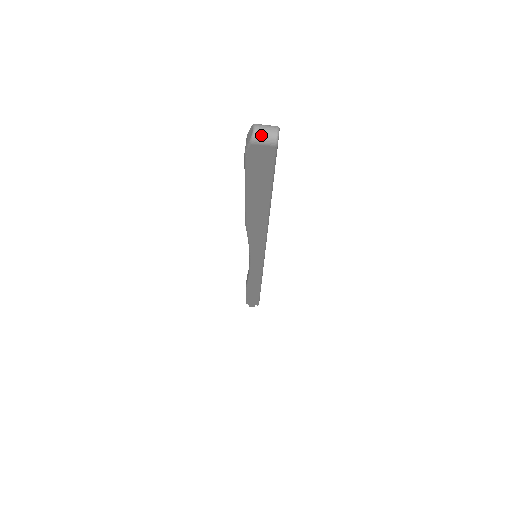
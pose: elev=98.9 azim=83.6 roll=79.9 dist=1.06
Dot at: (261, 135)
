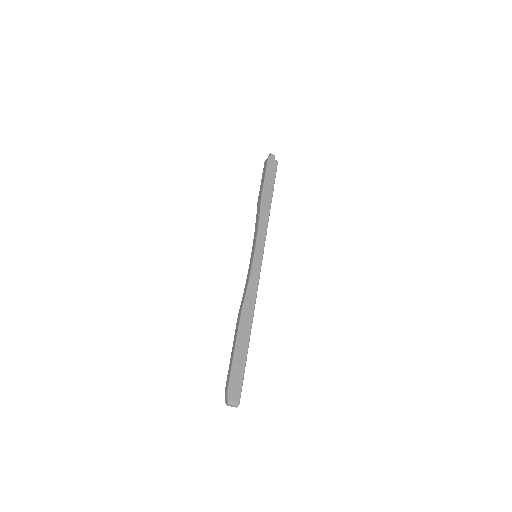
Dot at: occluded
